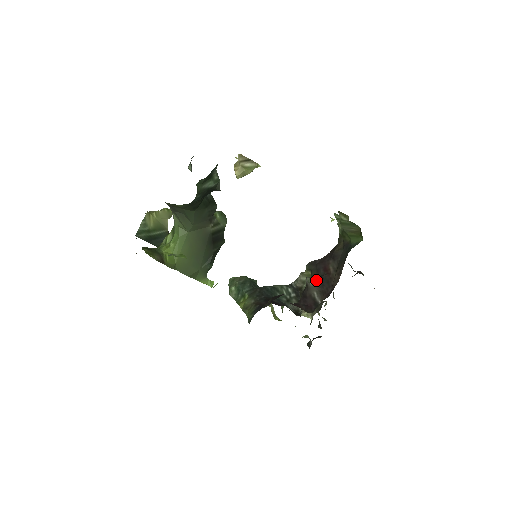
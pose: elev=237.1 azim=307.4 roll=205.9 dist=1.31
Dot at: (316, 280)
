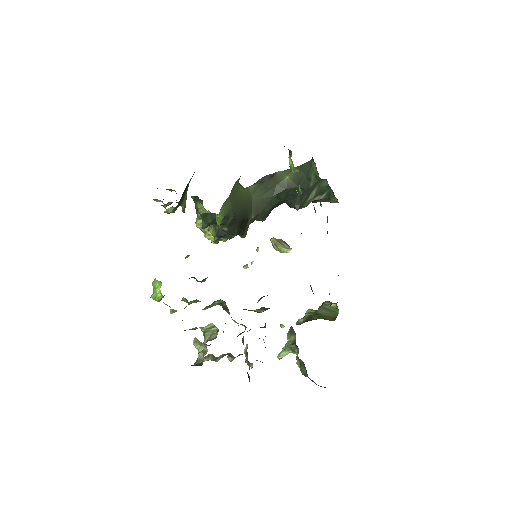
Dot at: occluded
